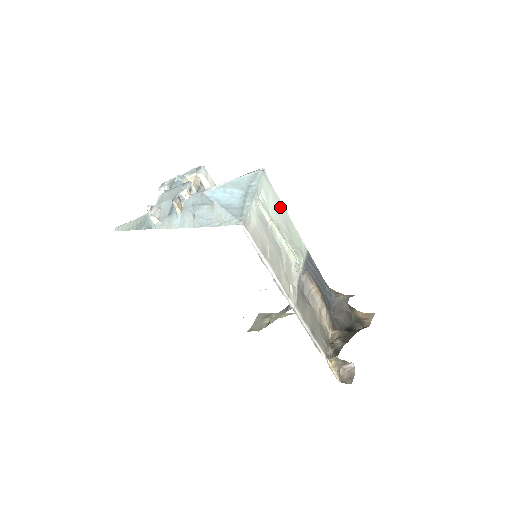
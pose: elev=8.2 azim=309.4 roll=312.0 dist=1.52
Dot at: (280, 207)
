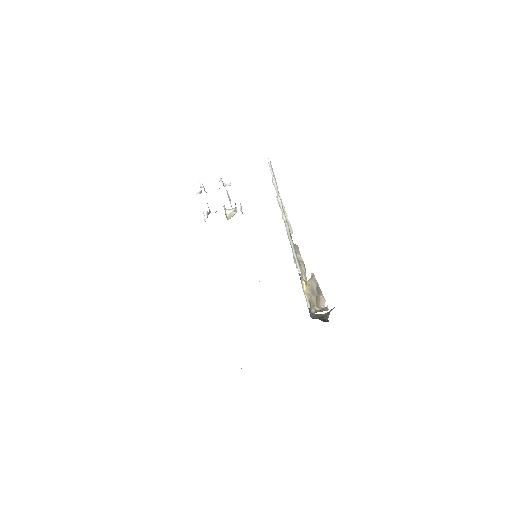
Dot at: occluded
